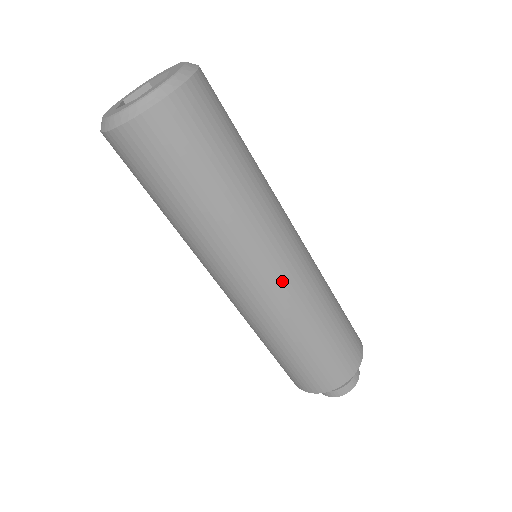
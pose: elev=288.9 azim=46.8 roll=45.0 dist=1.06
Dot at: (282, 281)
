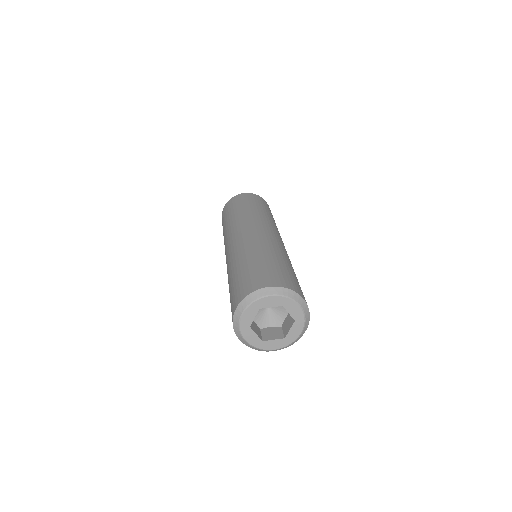
Dot at: occluded
